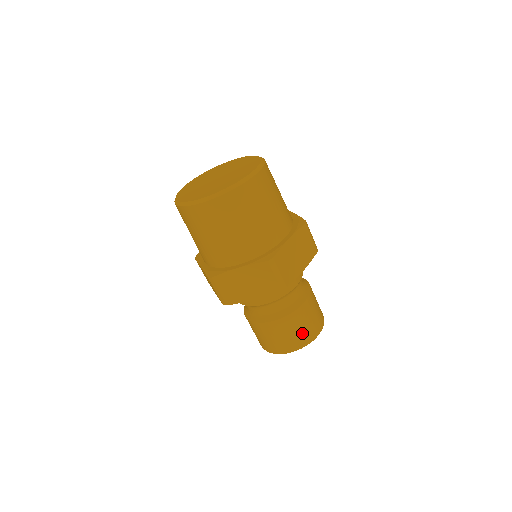
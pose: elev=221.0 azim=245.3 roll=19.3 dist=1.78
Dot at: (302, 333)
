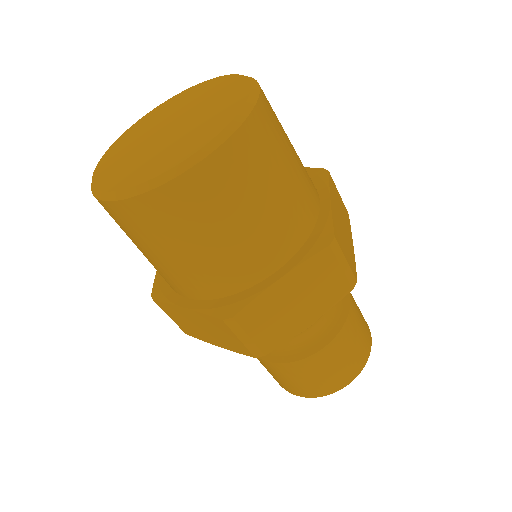
Dot at: (314, 384)
